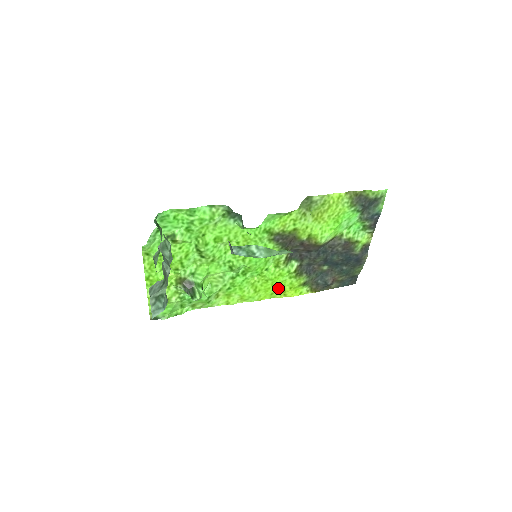
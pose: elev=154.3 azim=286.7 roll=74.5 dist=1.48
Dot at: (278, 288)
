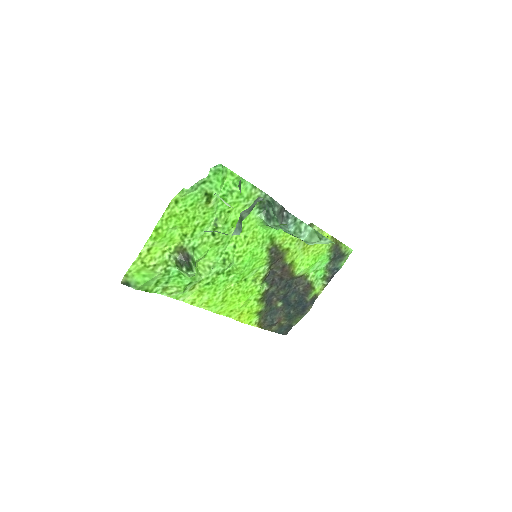
Dot at: (241, 306)
